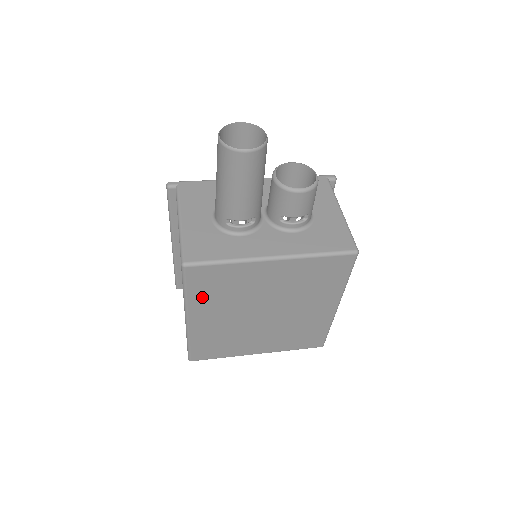
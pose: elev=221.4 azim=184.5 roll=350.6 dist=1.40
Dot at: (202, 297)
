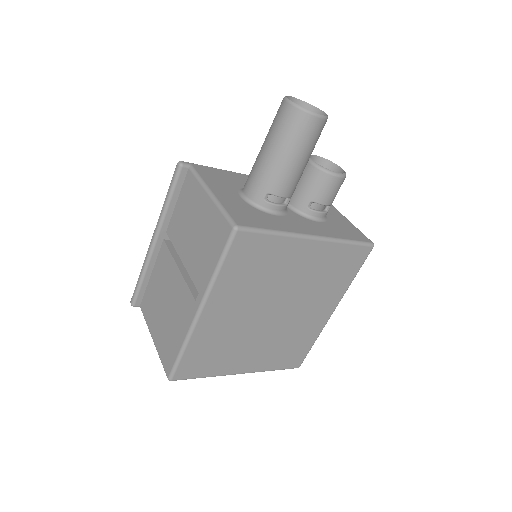
Dot at: (231, 278)
